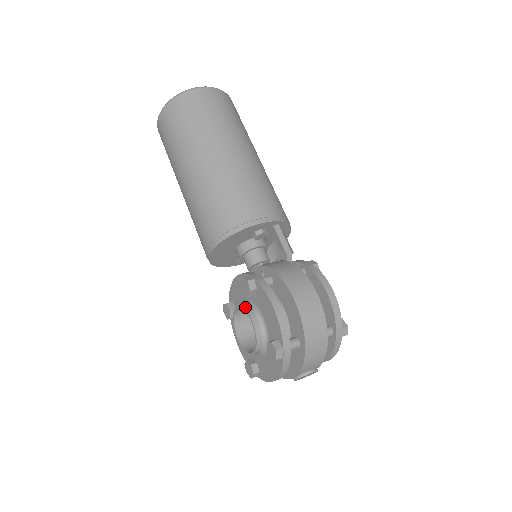
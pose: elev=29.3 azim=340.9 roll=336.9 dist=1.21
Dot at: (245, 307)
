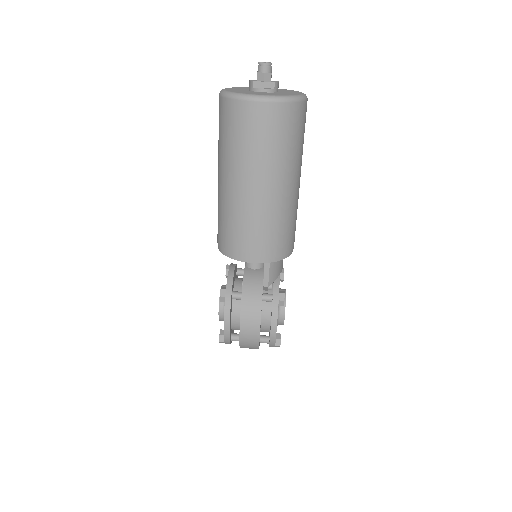
Dot at: occluded
